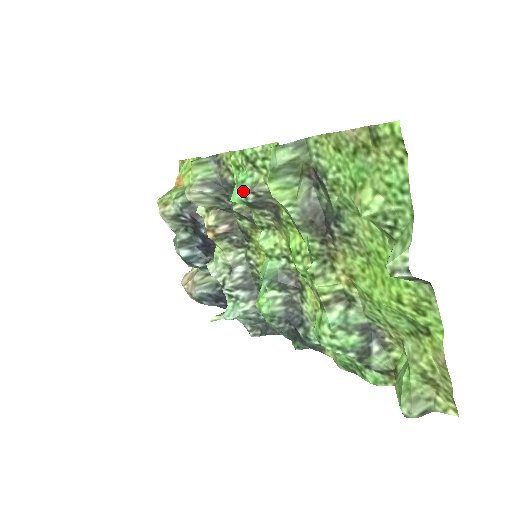
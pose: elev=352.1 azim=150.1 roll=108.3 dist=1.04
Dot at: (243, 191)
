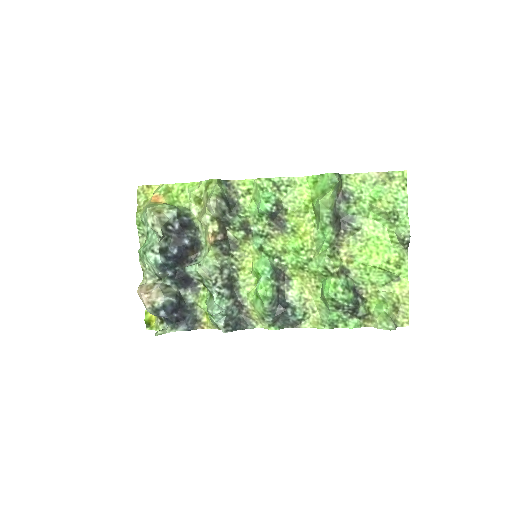
Dot at: (270, 203)
